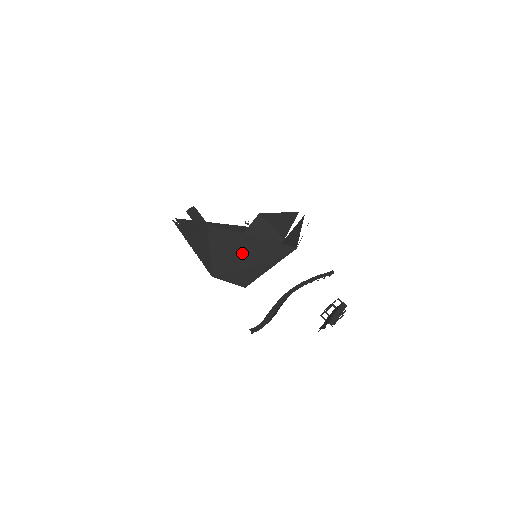
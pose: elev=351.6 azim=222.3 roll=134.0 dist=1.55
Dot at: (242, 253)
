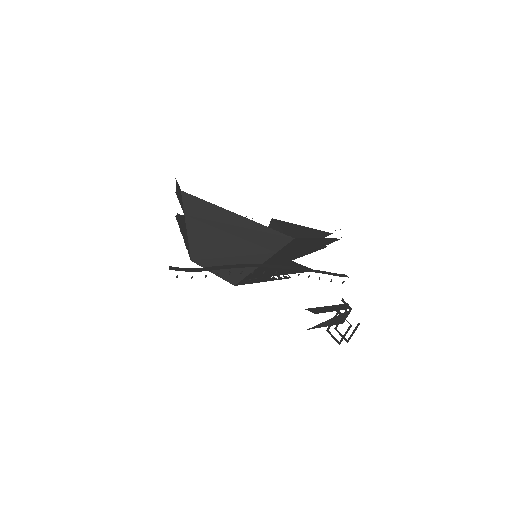
Dot at: (225, 234)
